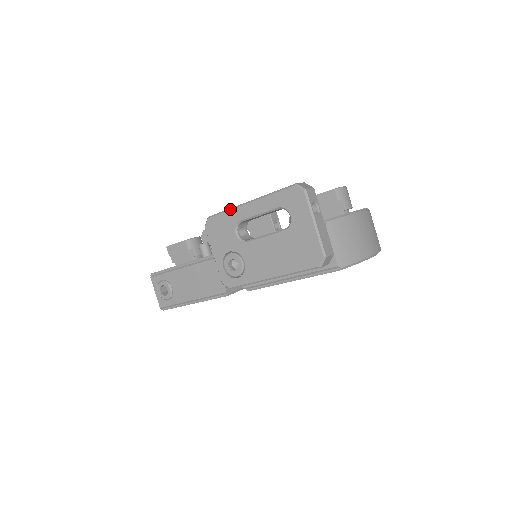
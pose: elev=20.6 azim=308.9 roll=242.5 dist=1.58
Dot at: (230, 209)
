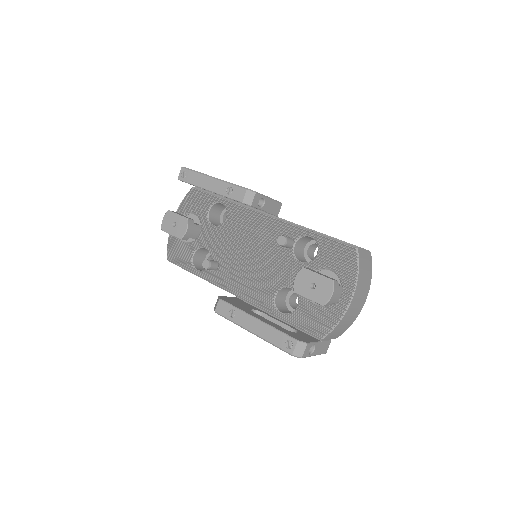
Dot at: occluded
